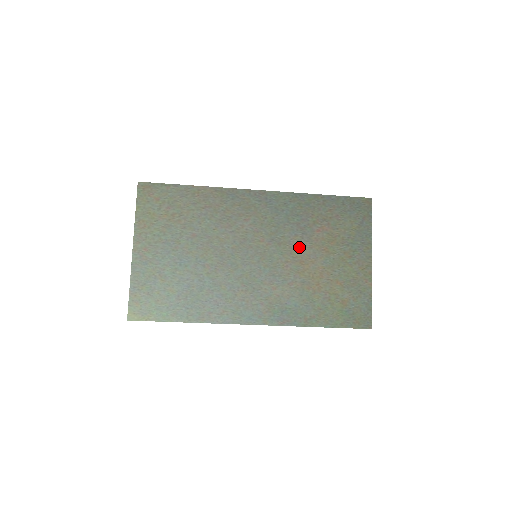
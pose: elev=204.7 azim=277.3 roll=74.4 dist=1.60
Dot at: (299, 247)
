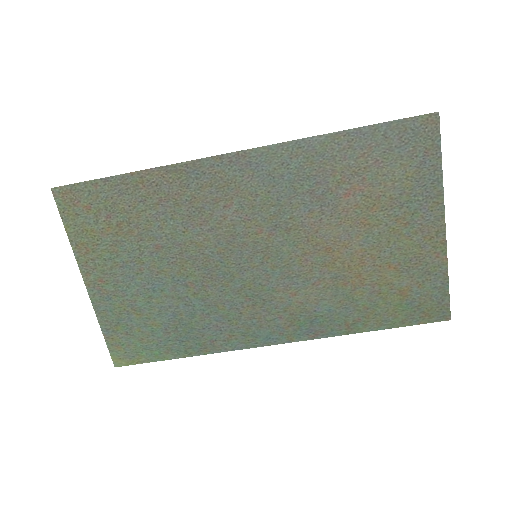
Dot at: (320, 228)
